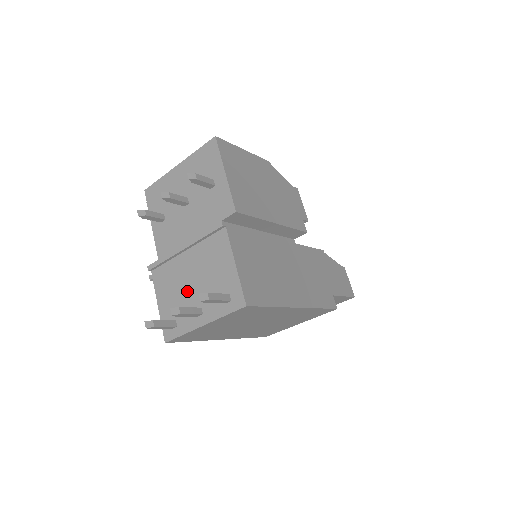
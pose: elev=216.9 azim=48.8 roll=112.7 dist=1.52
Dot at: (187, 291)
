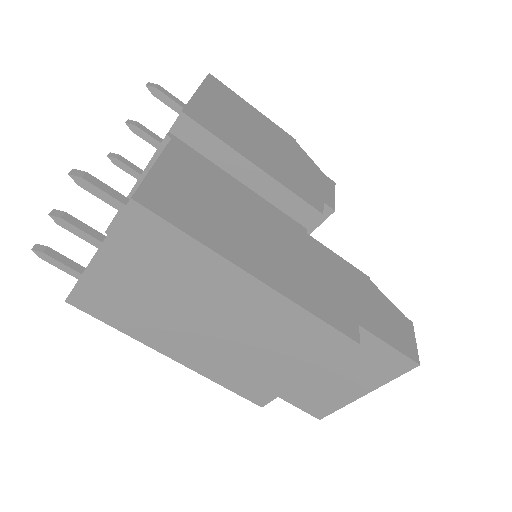
Dot at: occluded
